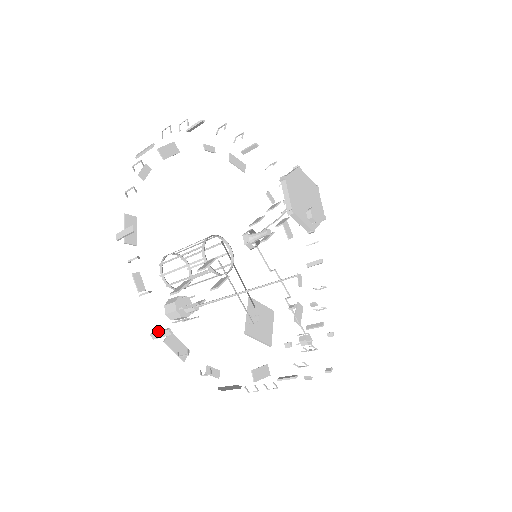
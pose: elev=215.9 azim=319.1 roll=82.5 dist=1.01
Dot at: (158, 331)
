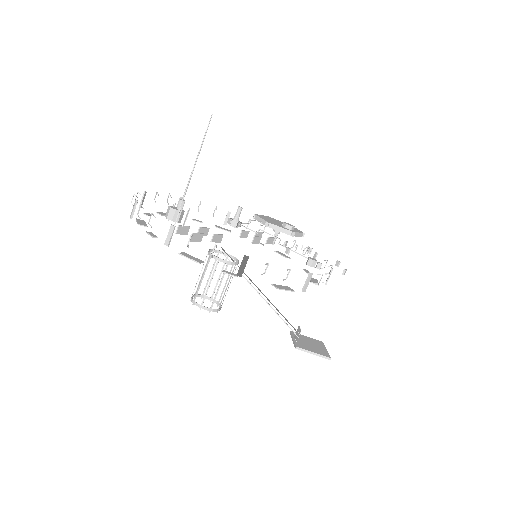
Dot at: (167, 235)
